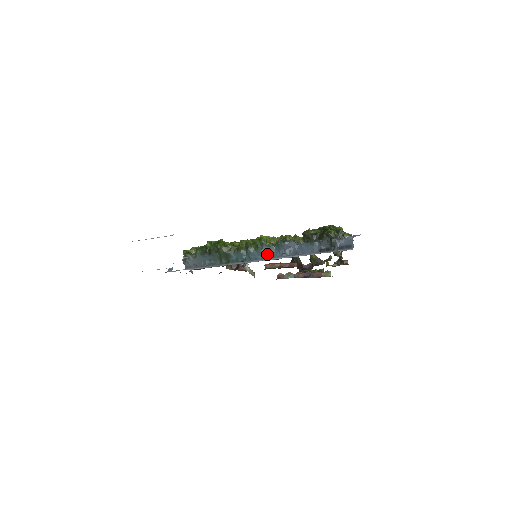
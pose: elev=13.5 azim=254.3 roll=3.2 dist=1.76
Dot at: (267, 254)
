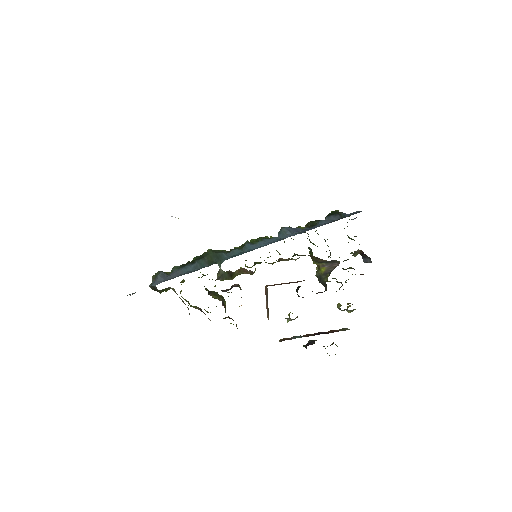
Dot at: (271, 242)
